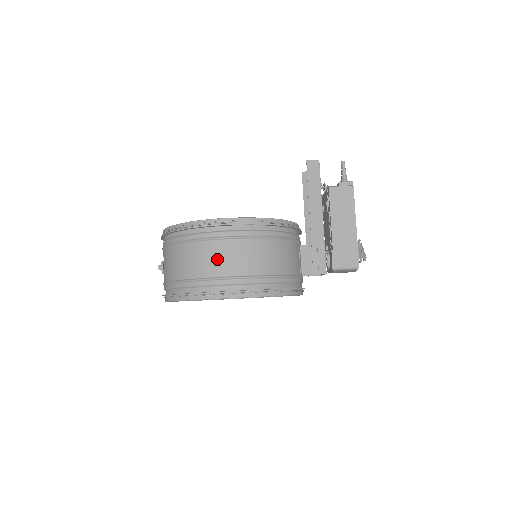
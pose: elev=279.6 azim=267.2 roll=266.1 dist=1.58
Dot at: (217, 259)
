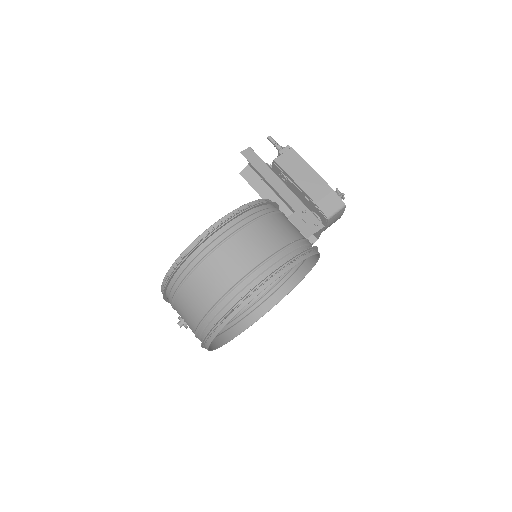
Dot at: (235, 259)
